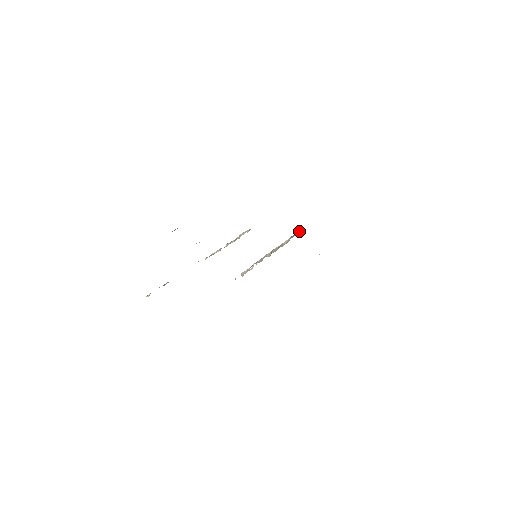
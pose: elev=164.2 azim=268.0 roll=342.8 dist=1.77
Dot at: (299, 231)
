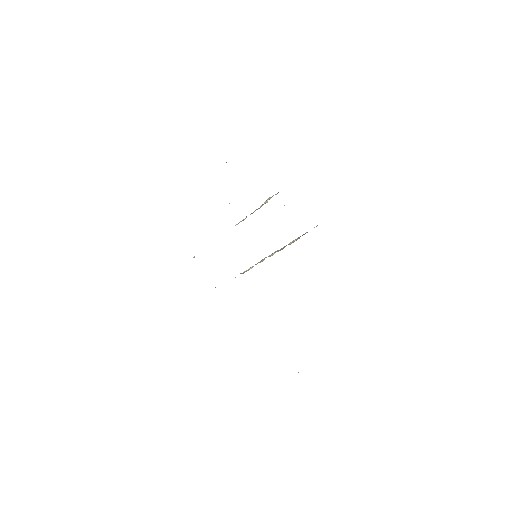
Dot at: occluded
